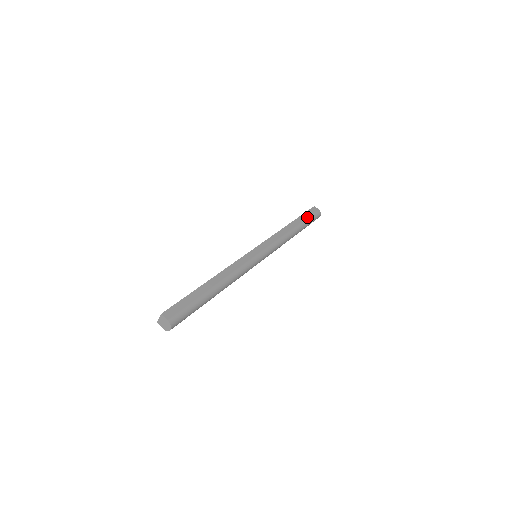
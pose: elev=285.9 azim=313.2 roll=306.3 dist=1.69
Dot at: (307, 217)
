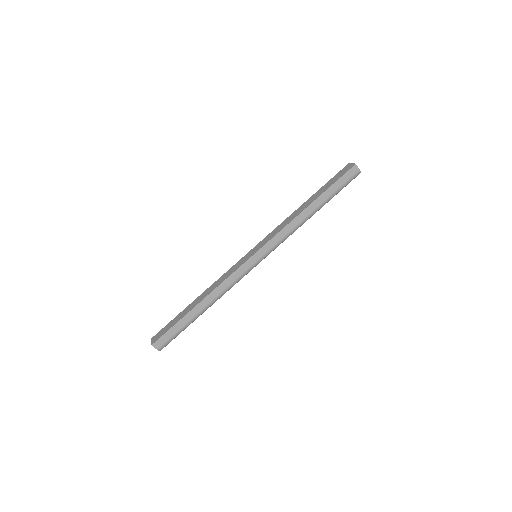
Dot at: (337, 188)
